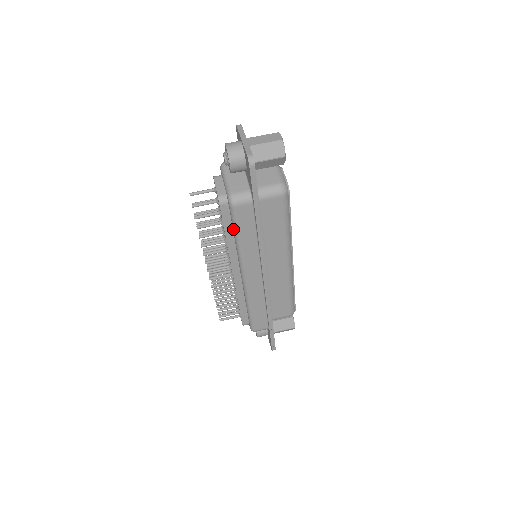
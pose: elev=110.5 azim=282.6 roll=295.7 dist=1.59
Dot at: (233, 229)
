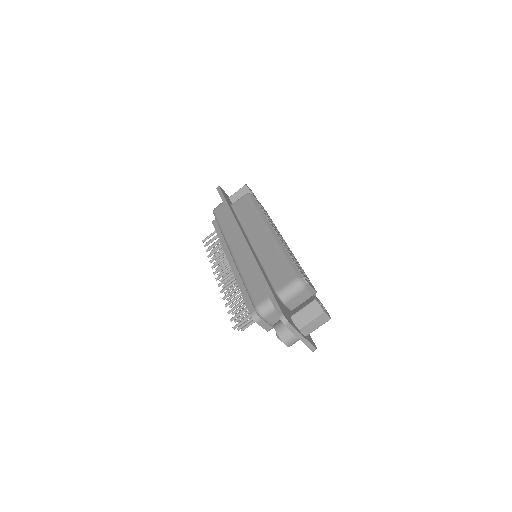
Dot at: occluded
